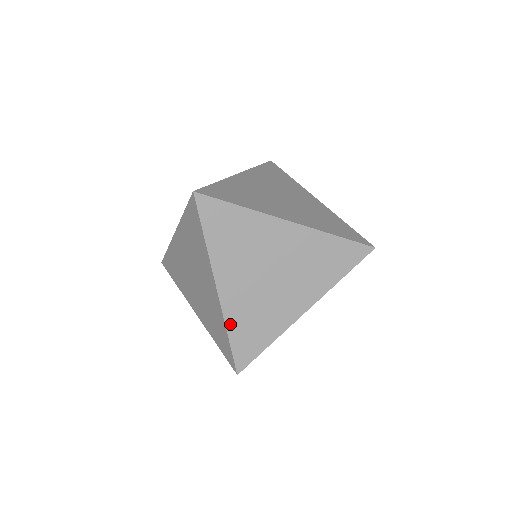
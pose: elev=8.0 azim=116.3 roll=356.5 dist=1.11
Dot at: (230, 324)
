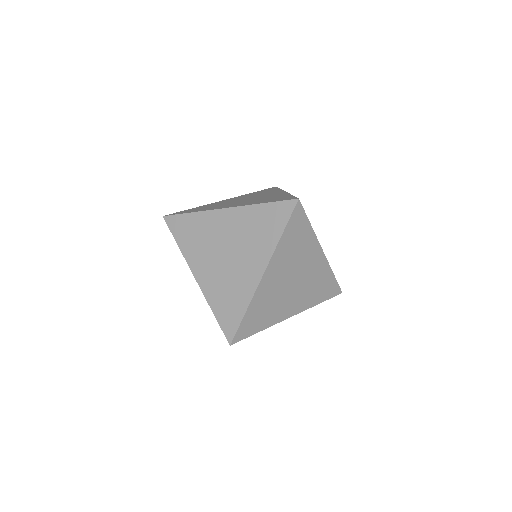
Dot at: occluded
